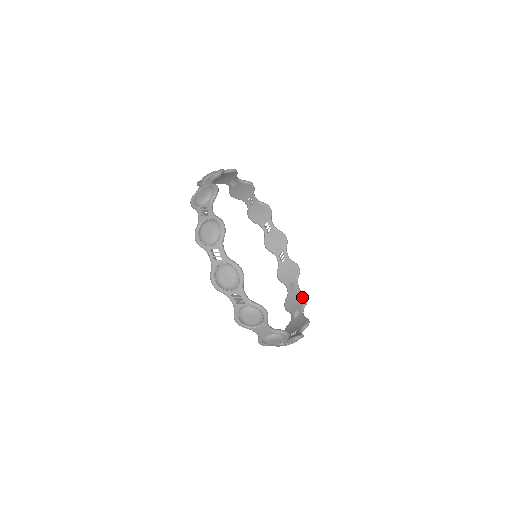
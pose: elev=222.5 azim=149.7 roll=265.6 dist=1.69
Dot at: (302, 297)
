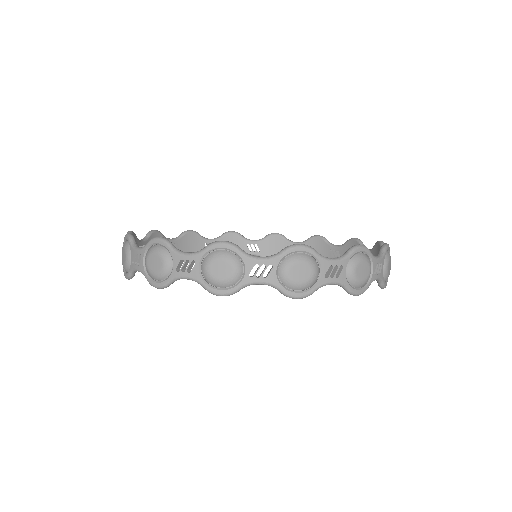
Dot at: (376, 248)
